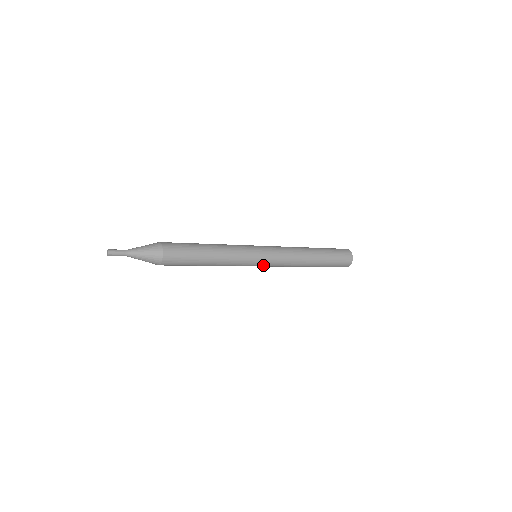
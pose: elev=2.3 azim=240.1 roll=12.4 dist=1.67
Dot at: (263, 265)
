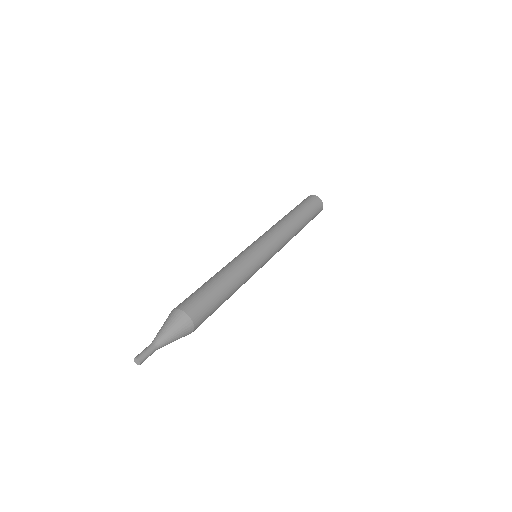
Dot at: occluded
